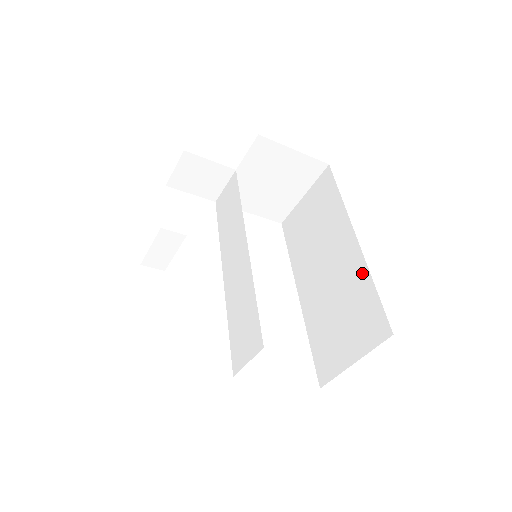
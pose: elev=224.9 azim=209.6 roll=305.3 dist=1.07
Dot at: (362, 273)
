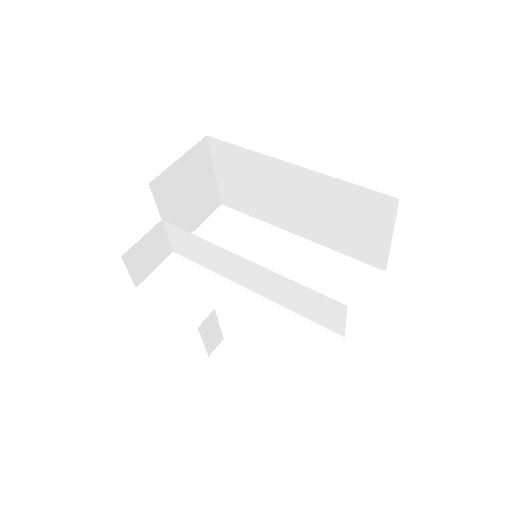
Dot at: (329, 183)
